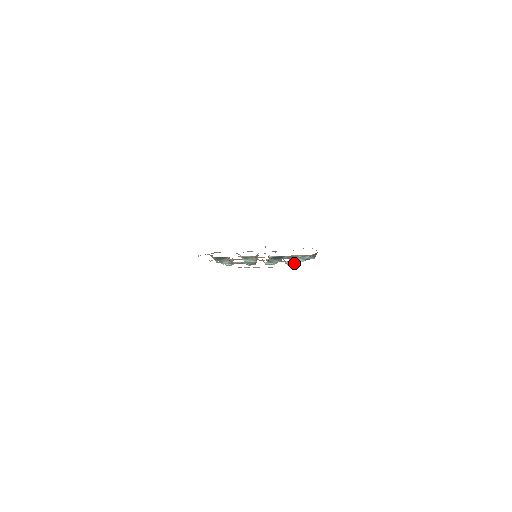
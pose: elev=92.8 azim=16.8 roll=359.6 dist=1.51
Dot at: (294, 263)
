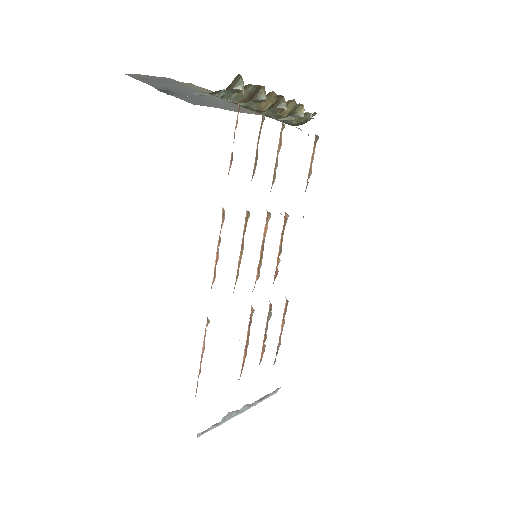
Dot at: (282, 326)
